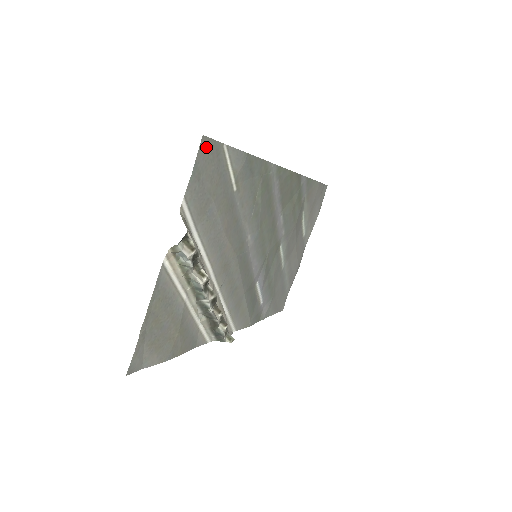
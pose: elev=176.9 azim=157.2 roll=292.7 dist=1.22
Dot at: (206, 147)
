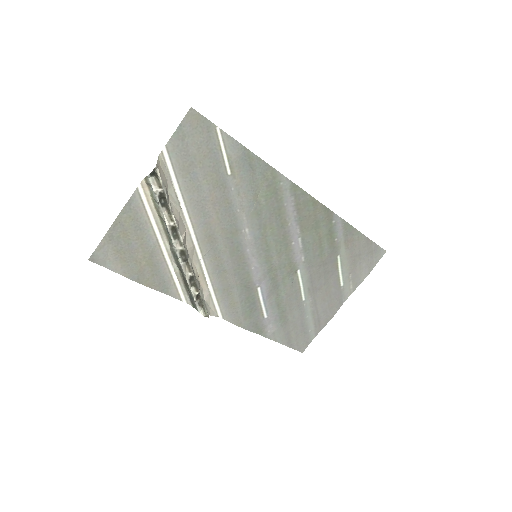
Dot at: (195, 118)
